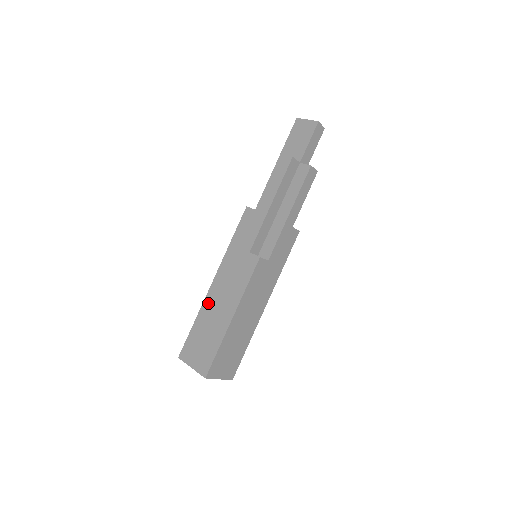
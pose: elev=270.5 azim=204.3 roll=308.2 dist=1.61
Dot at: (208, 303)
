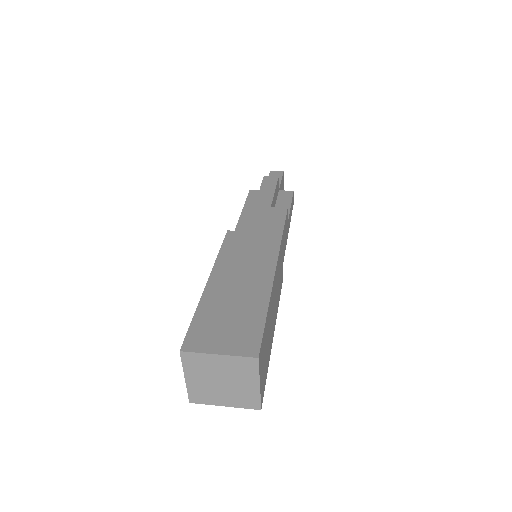
Dot at: occluded
